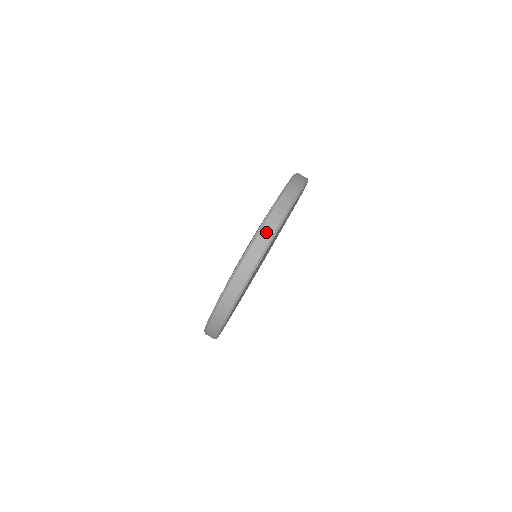
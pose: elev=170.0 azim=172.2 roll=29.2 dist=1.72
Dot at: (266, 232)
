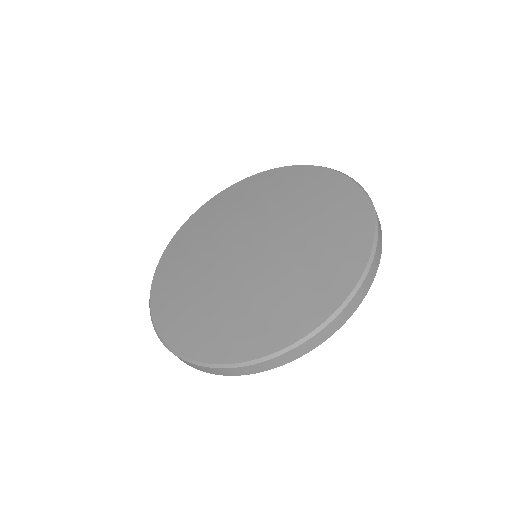
Dot at: (344, 316)
